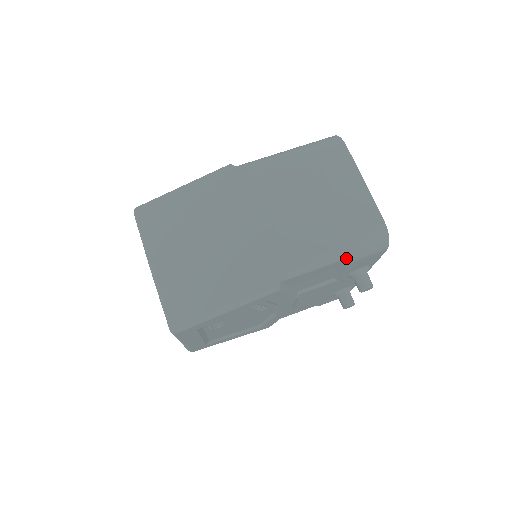
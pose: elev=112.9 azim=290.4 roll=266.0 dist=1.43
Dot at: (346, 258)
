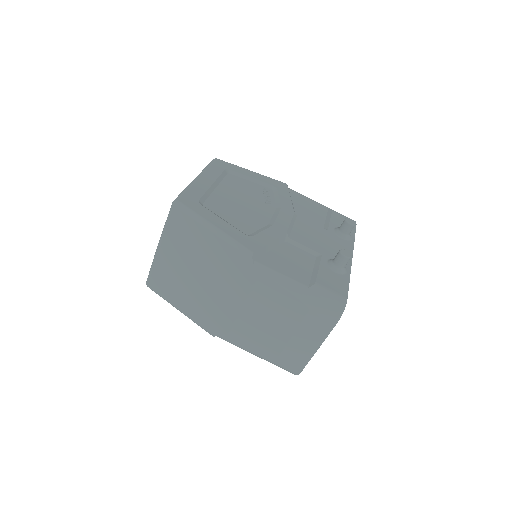
Dot at: occluded
